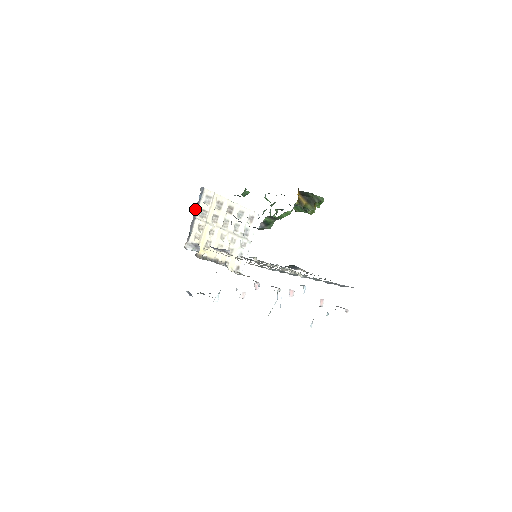
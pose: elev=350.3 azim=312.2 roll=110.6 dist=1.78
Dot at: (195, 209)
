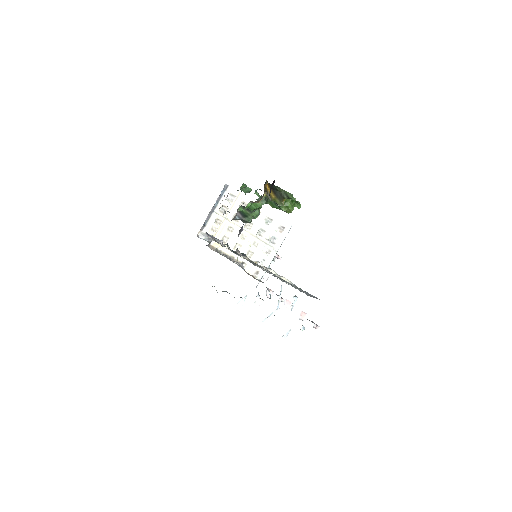
Dot at: (215, 203)
